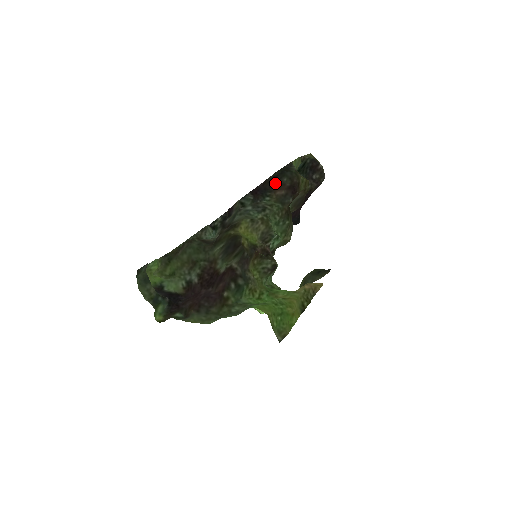
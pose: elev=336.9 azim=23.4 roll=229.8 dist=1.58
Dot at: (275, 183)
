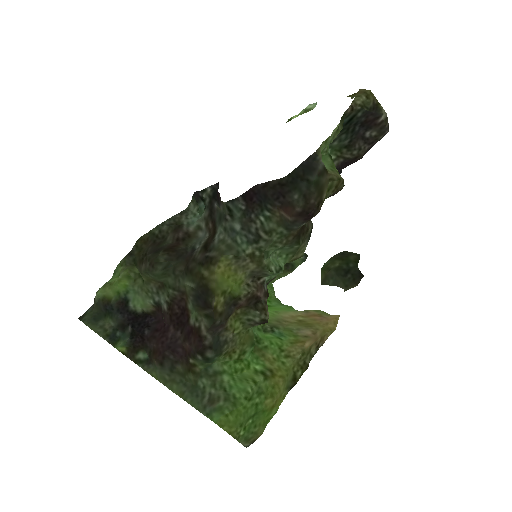
Dot at: (280, 194)
